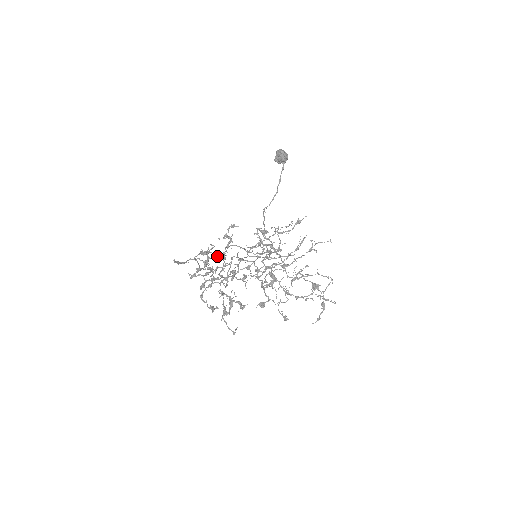
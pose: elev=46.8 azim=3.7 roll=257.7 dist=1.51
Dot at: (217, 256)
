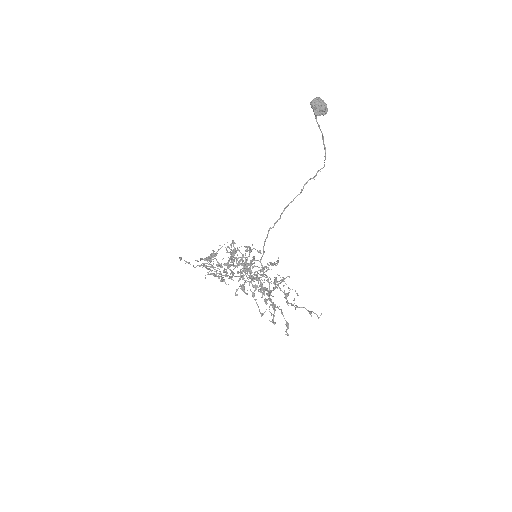
Dot at: (237, 250)
